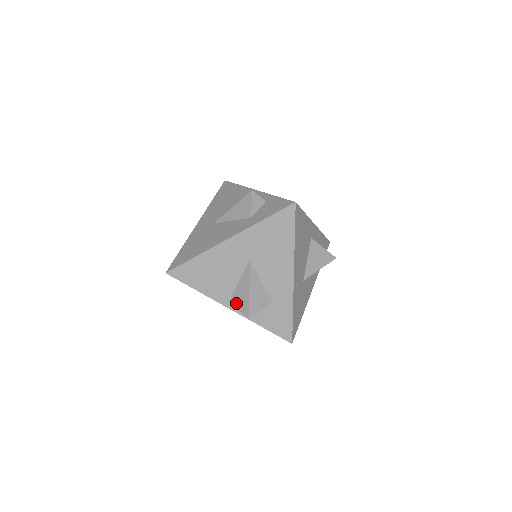
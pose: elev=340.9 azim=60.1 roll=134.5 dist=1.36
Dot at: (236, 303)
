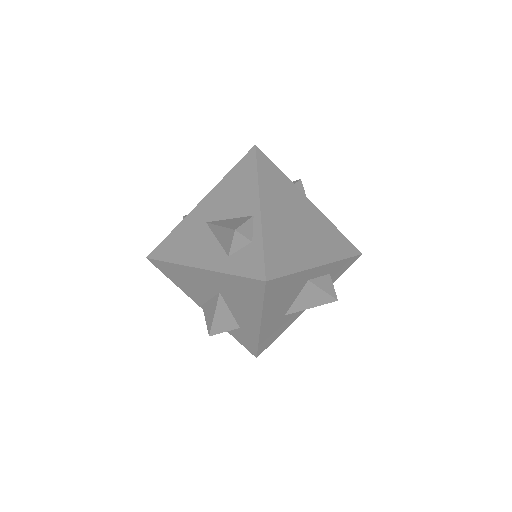
Dot at: (205, 313)
